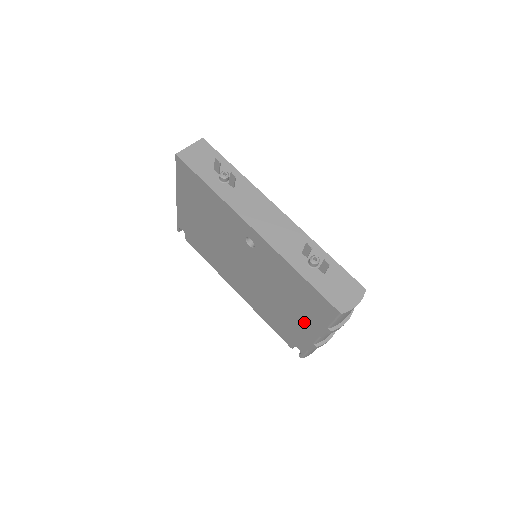
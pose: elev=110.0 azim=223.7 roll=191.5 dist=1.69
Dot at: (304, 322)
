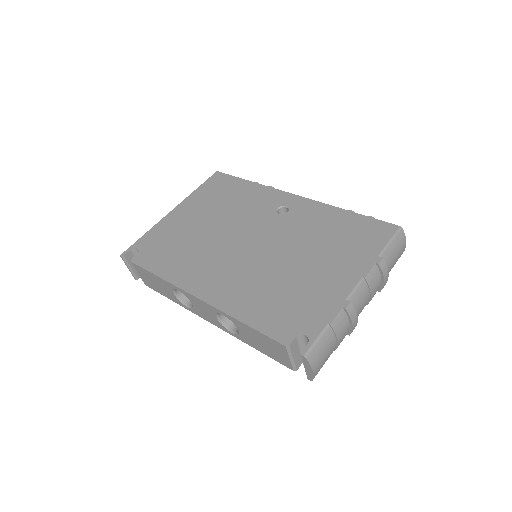
Dot at: (337, 271)
